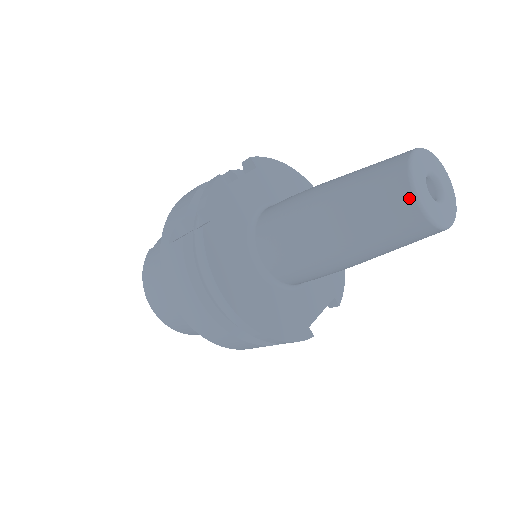
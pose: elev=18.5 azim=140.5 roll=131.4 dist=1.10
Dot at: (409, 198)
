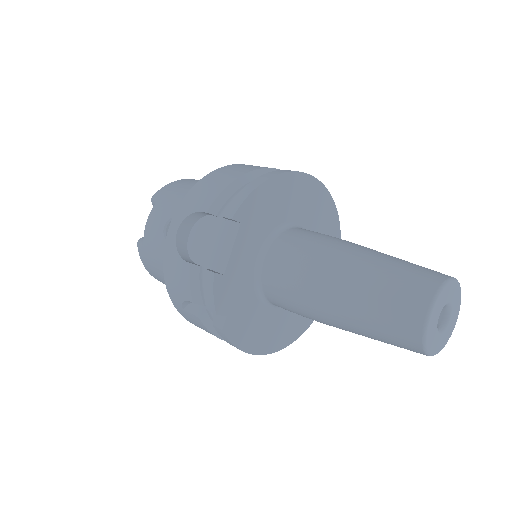
Dot at: occluded
